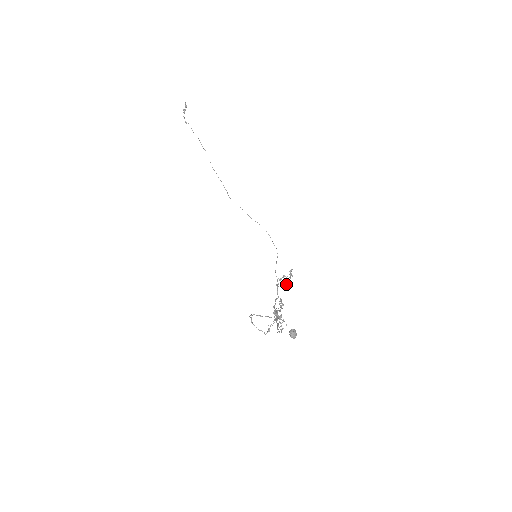
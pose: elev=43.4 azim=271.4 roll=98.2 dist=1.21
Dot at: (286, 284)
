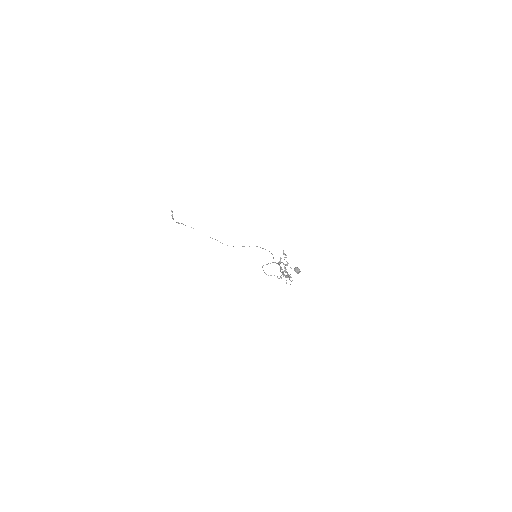
Dot at: occluded
